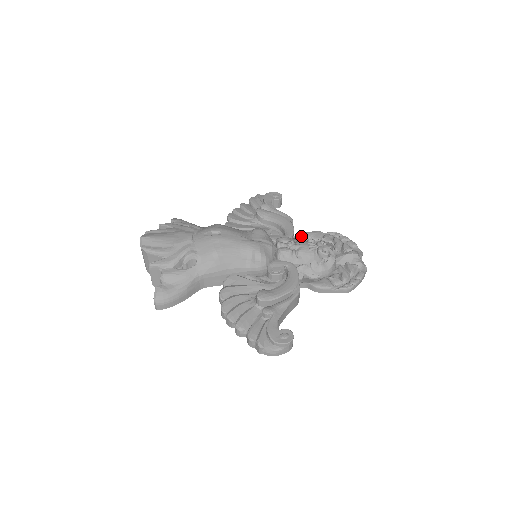
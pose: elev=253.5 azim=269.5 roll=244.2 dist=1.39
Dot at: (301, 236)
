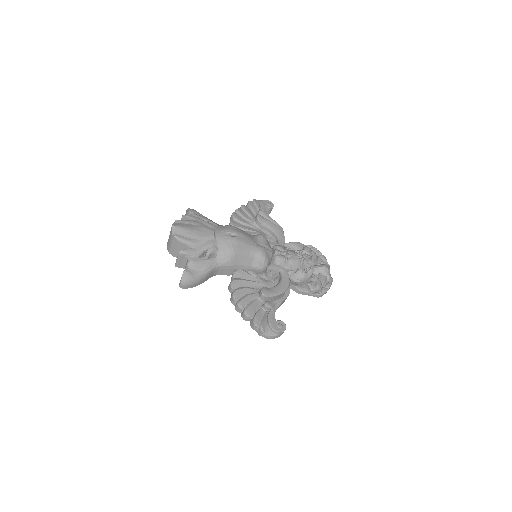
Dot at: (288, 244)
